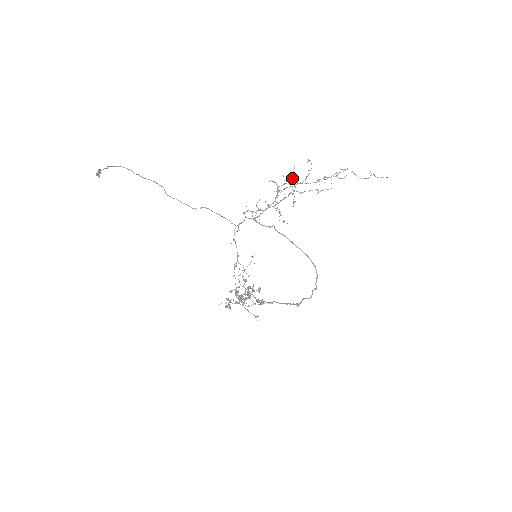
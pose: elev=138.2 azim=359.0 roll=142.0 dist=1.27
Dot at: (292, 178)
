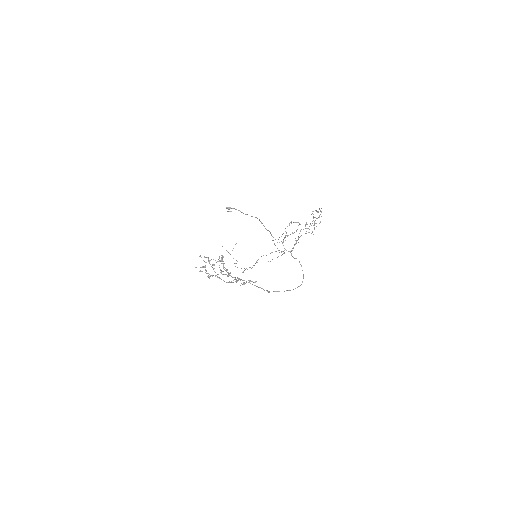
Dot at: occluded
